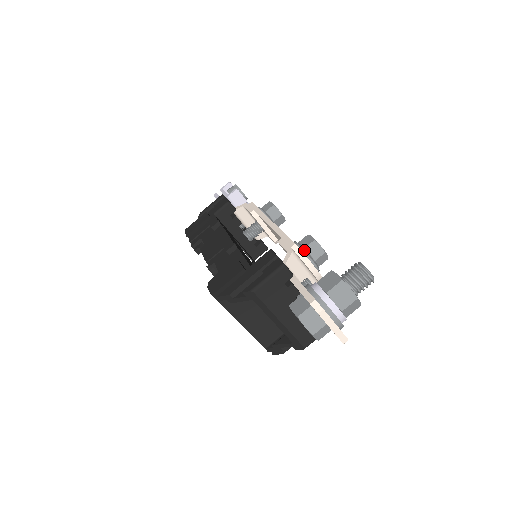
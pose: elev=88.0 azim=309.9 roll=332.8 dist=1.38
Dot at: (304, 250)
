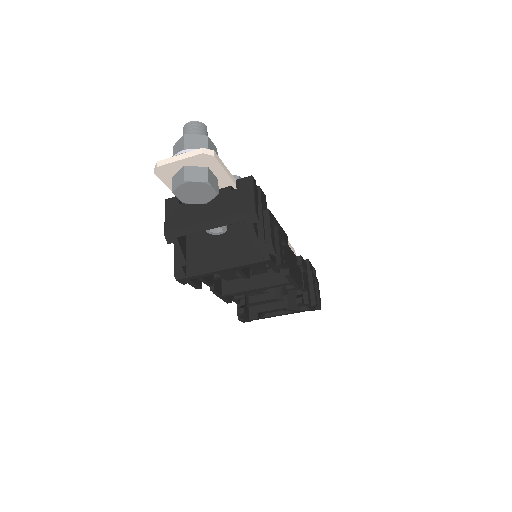
Dot at: occluded
